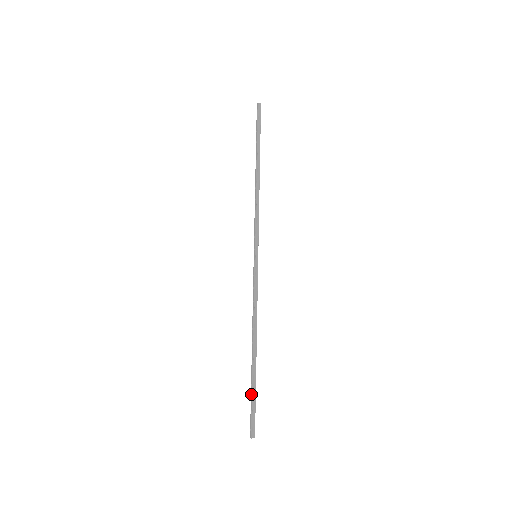
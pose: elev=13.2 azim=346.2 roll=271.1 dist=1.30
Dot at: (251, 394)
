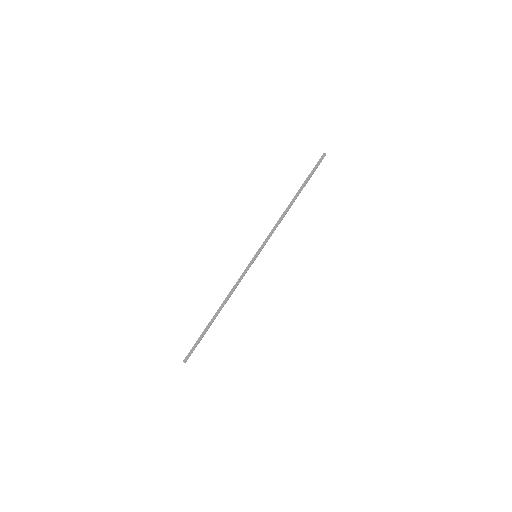
Dot at: (199, 337)
